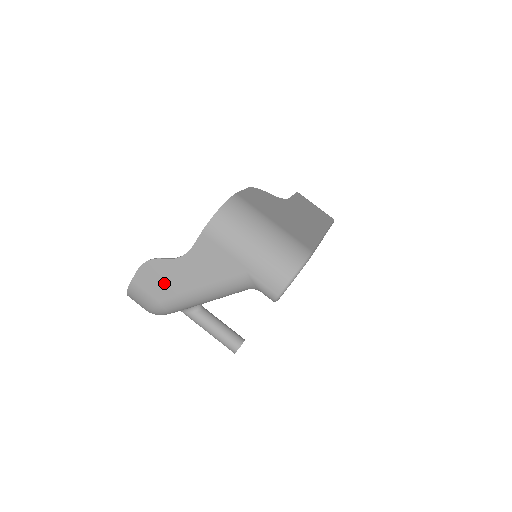
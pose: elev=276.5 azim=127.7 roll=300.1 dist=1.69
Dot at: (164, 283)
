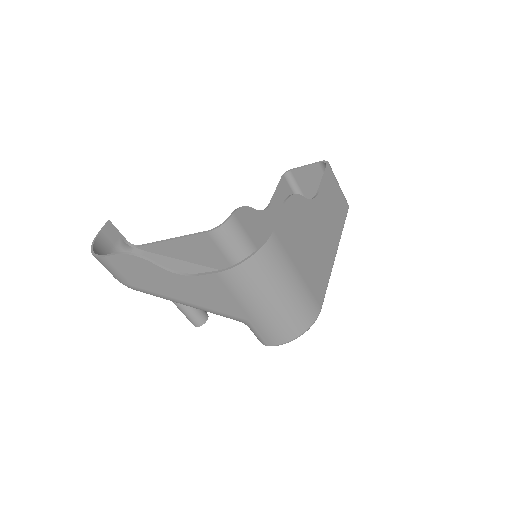
Dot at: (146, 279)
